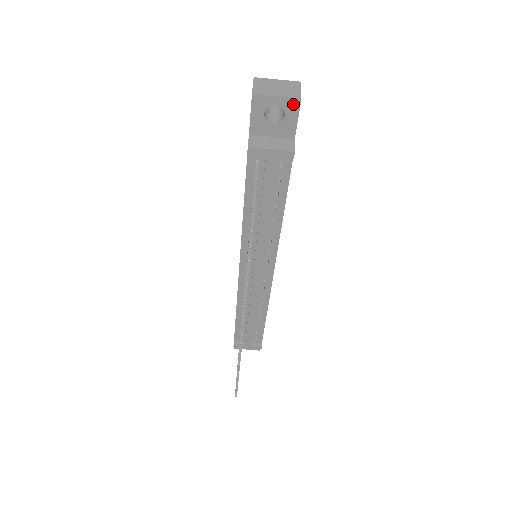
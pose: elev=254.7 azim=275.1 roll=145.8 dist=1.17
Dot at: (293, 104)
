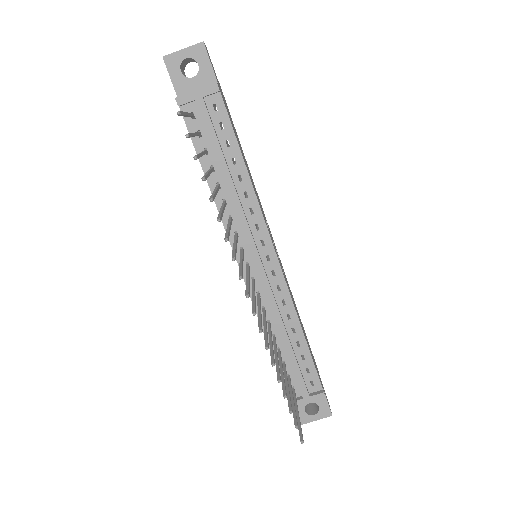
Dot at: (199, 50)
